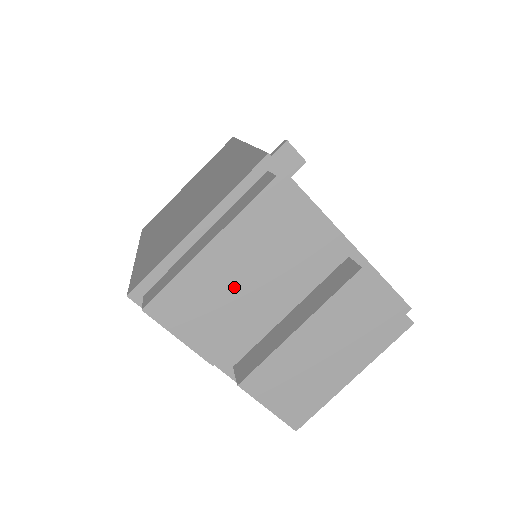
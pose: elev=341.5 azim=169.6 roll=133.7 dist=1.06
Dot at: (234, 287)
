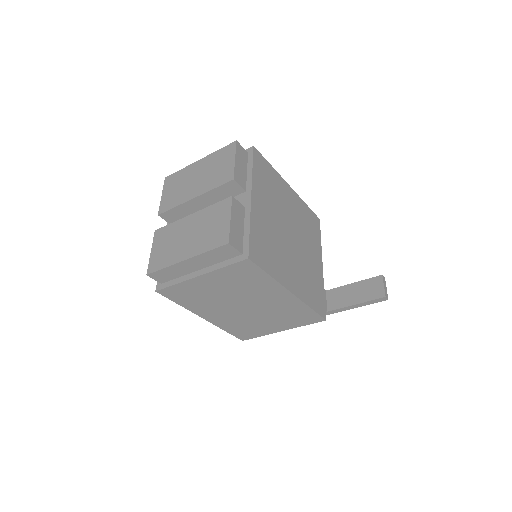
Dot at: (191, 182)
